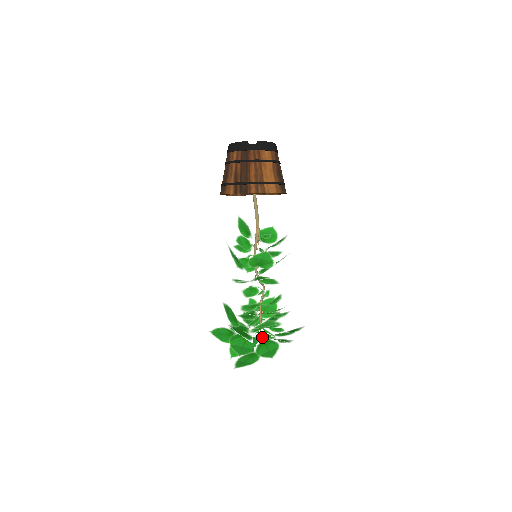
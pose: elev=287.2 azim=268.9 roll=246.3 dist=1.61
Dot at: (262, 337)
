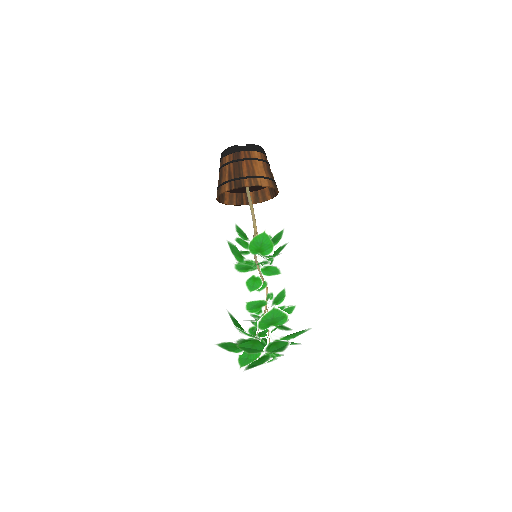
Dot at: (270, 339)
